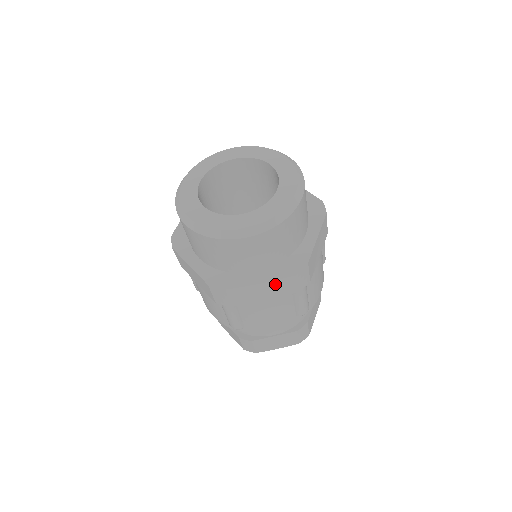
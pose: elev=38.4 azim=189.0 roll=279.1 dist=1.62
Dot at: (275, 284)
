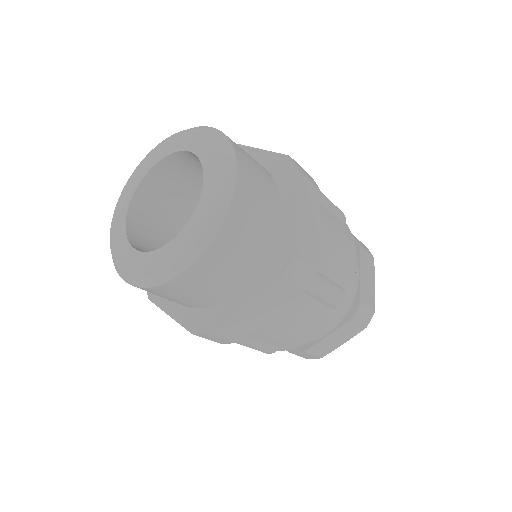
Dot at: occluded
